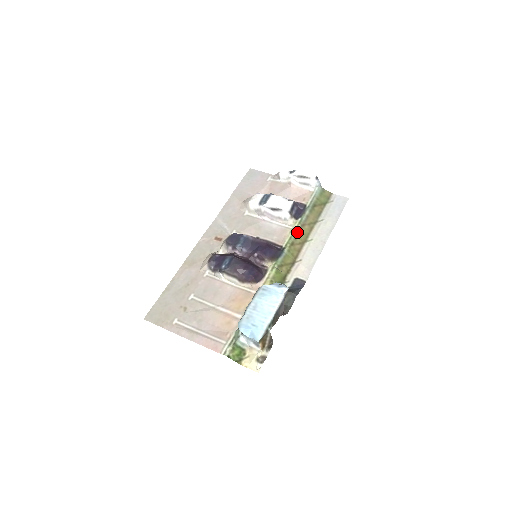
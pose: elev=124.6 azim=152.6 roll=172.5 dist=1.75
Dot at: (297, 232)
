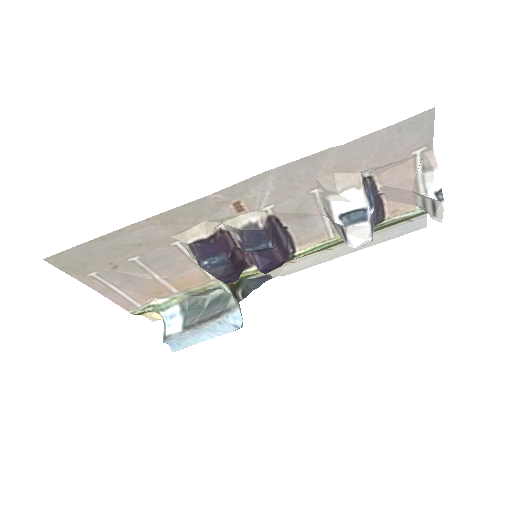
Dot at: occluded
